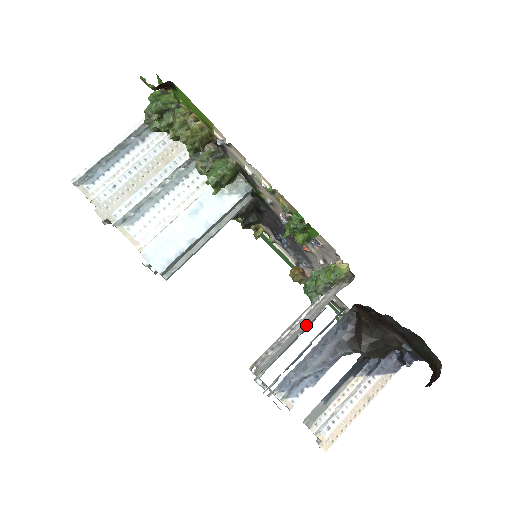
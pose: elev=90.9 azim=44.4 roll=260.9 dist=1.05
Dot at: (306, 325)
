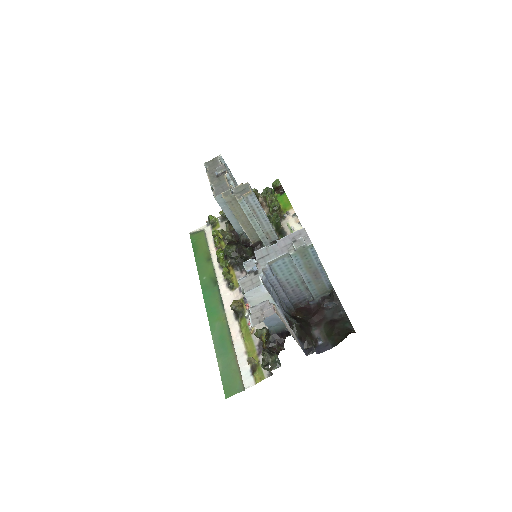
Dot at: occluded
